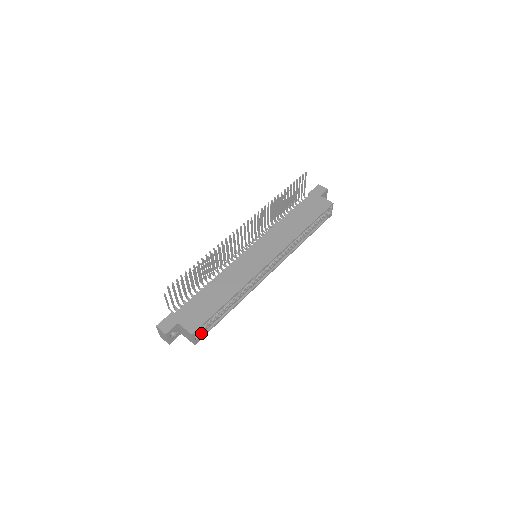
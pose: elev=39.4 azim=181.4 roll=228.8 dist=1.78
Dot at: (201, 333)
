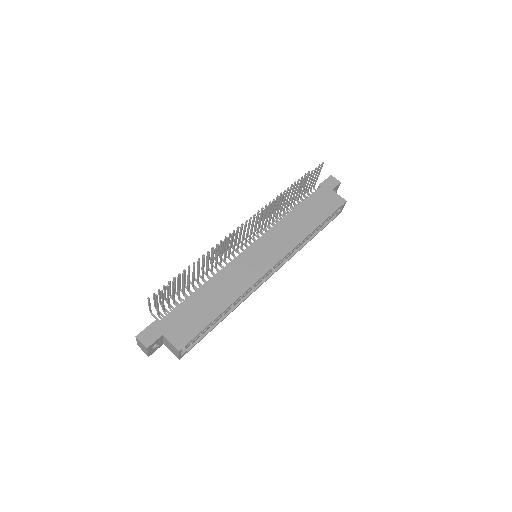
Dot at: (188, 346)
